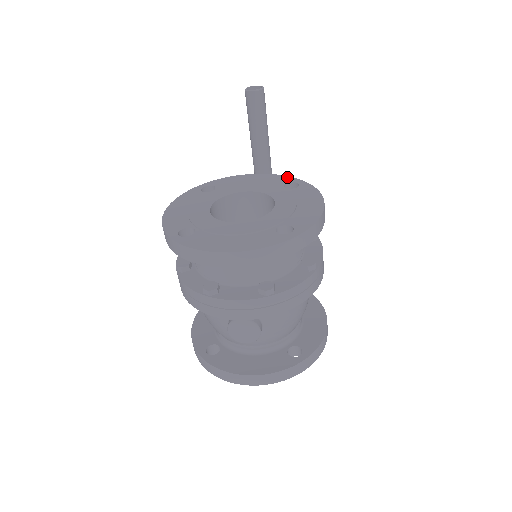
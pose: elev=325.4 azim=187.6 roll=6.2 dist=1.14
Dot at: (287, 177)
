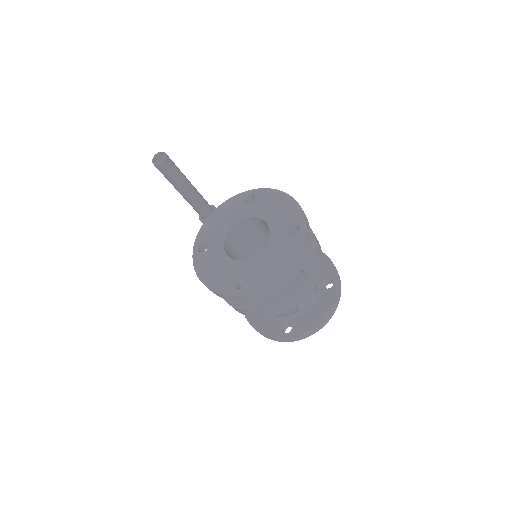
Dot at: (238, 196)
